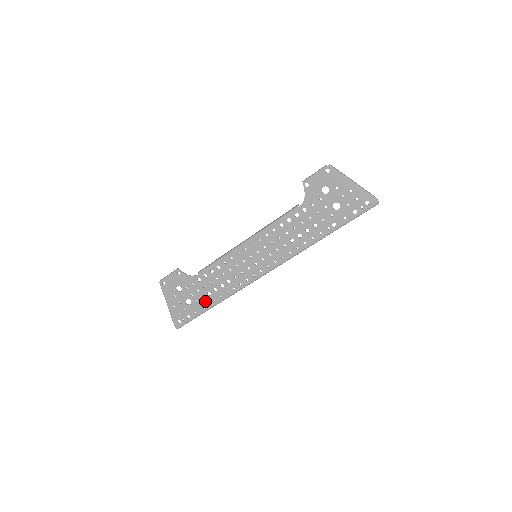
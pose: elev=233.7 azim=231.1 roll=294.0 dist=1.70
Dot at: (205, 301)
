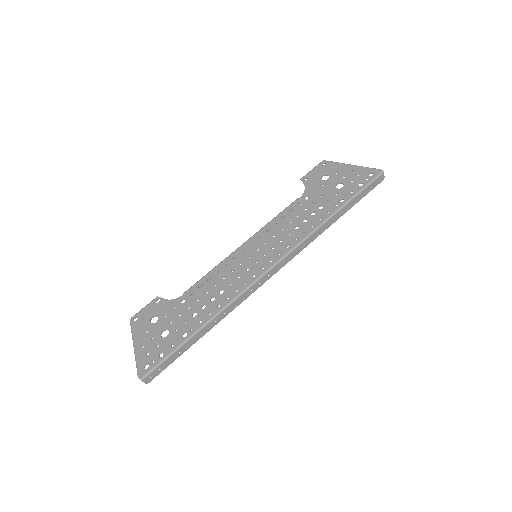
Dot at: (188, 325)
